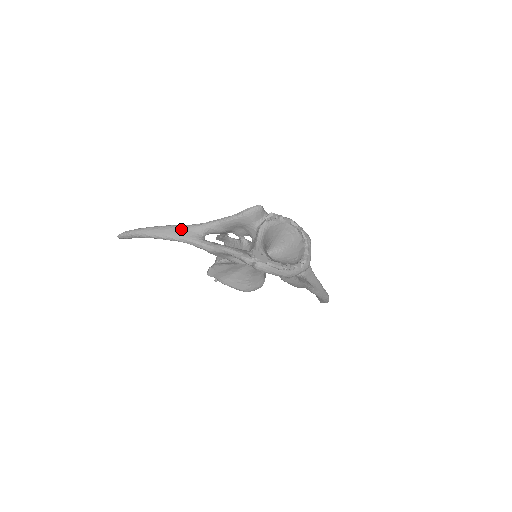
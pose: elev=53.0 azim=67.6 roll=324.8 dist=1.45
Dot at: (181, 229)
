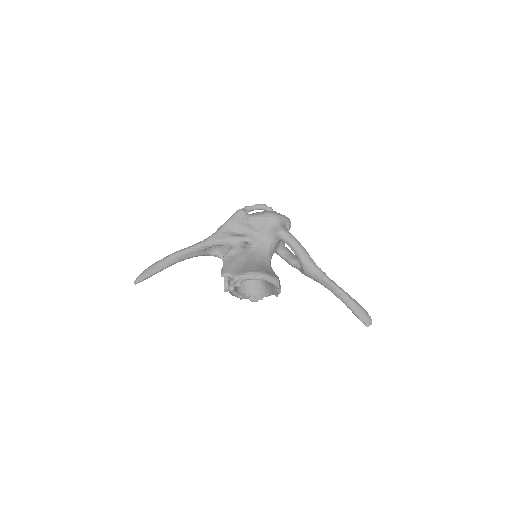
Dot at: occluded
